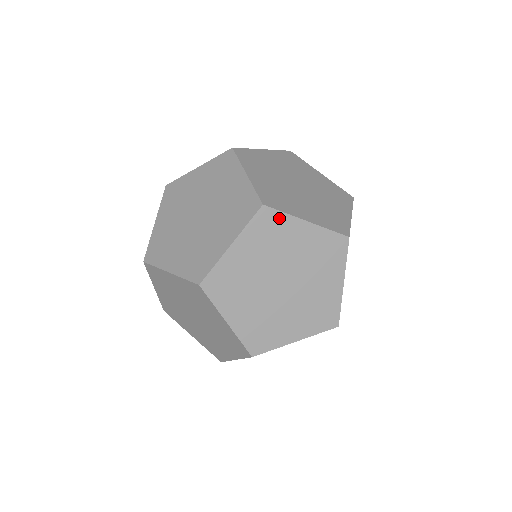
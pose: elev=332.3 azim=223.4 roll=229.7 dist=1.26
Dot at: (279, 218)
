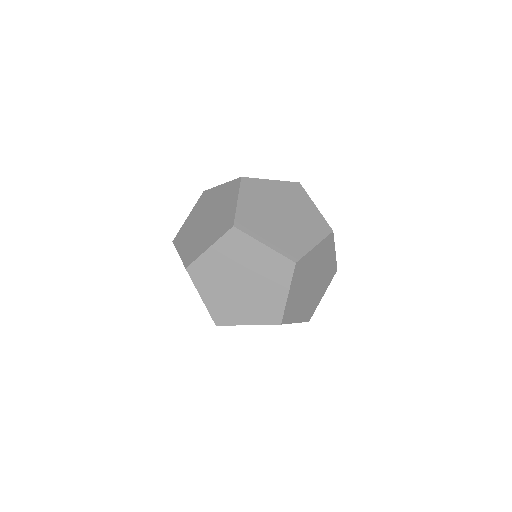
Dot at: (244, 238)
